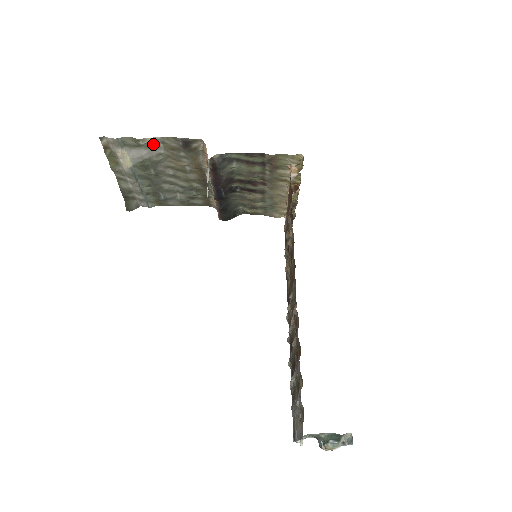
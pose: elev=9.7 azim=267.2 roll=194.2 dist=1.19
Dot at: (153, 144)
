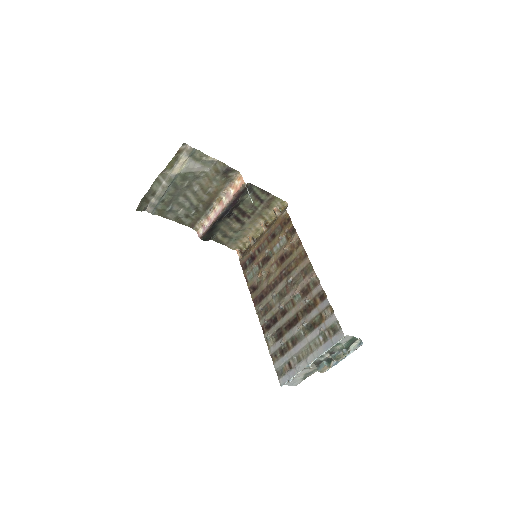
Dot at: (209, 163)
